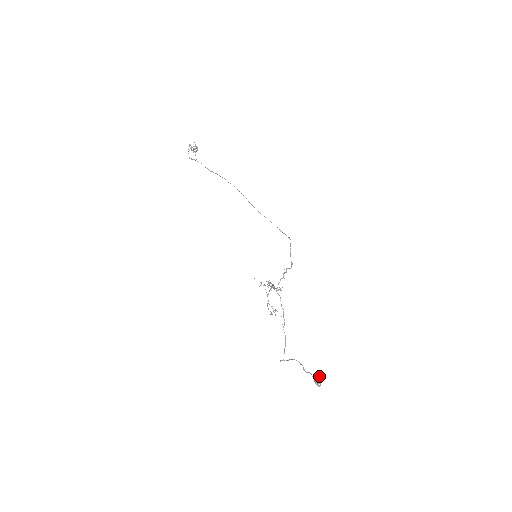
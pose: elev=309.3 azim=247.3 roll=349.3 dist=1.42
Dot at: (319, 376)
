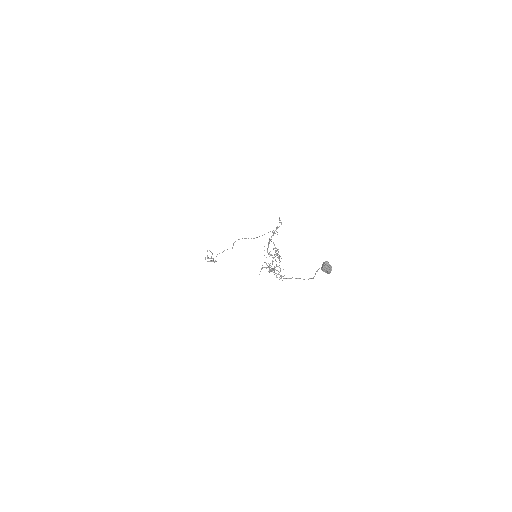
Dot at: (326, 263)
